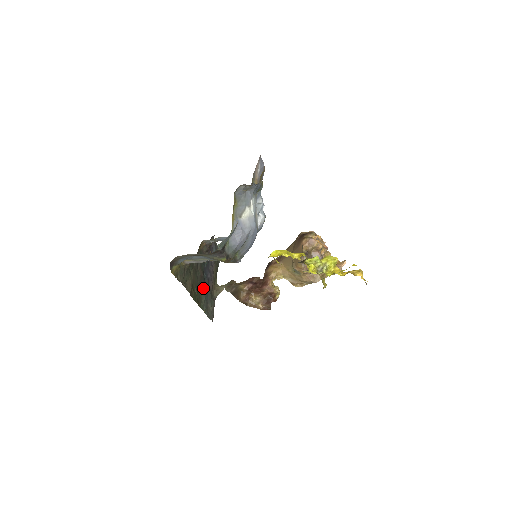
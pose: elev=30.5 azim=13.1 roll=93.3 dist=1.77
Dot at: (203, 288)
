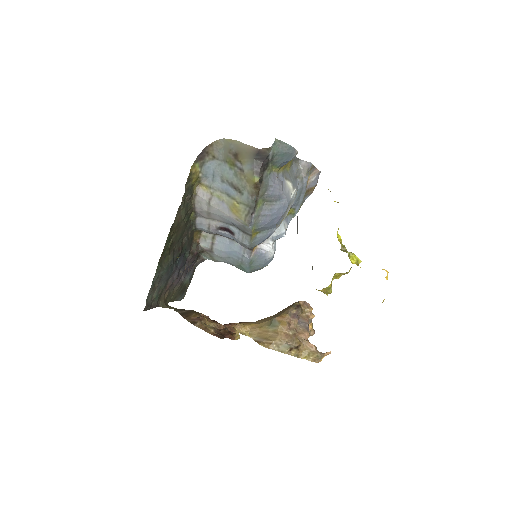
Dot at: (171, 260)
